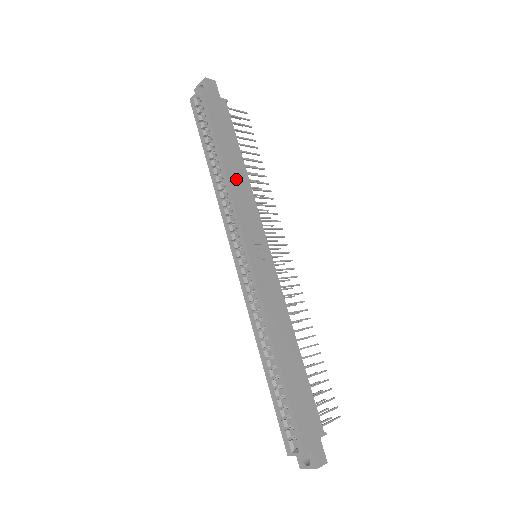
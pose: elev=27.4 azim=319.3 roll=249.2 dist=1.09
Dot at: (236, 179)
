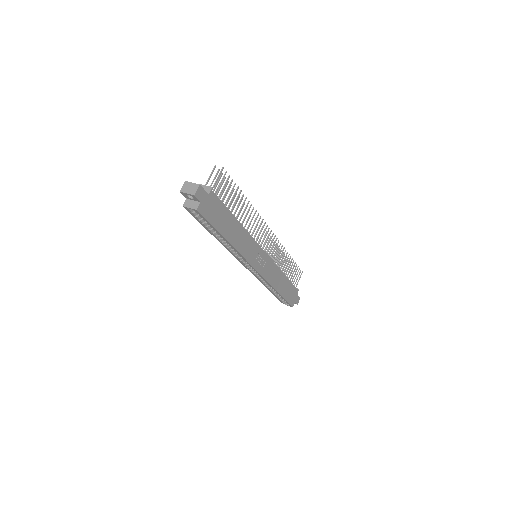
Dot at: (238, 240)
